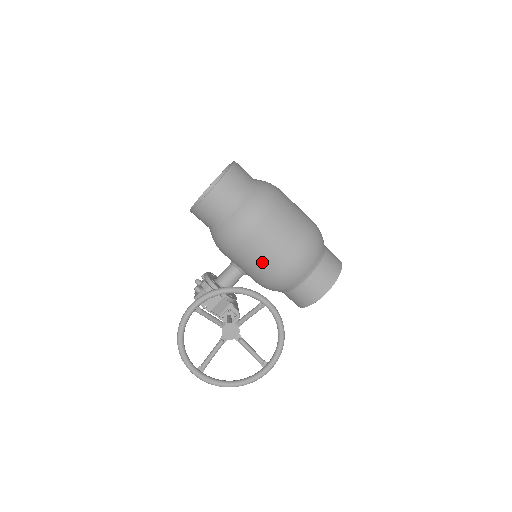
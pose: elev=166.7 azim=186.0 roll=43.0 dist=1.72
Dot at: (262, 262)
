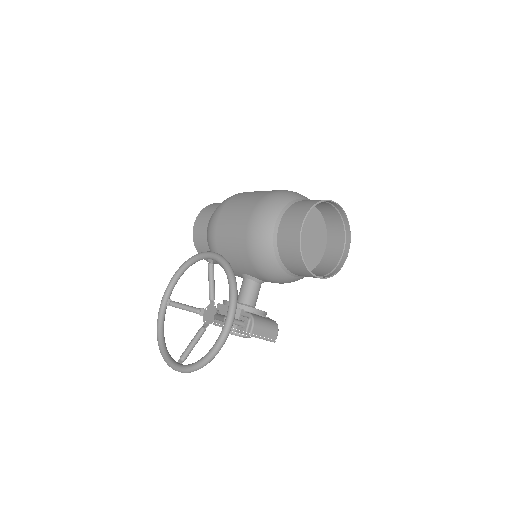
Dot at: (233, 243)
